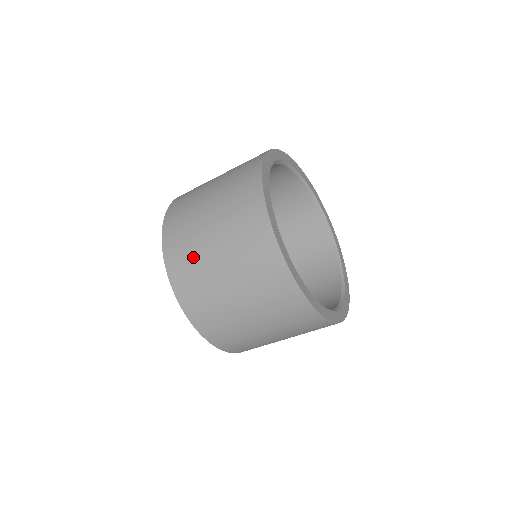
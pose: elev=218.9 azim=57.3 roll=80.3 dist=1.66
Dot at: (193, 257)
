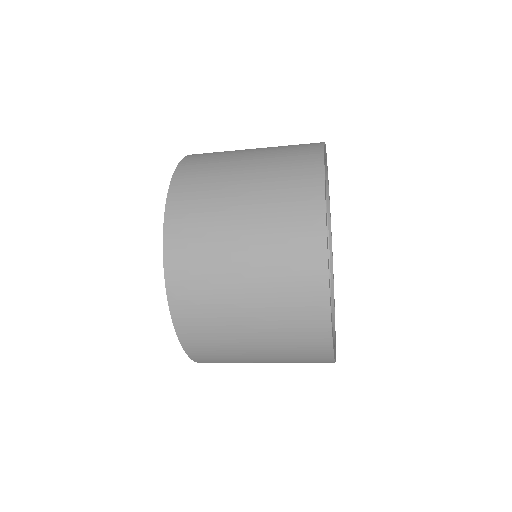
Dot at: (215, 317)
